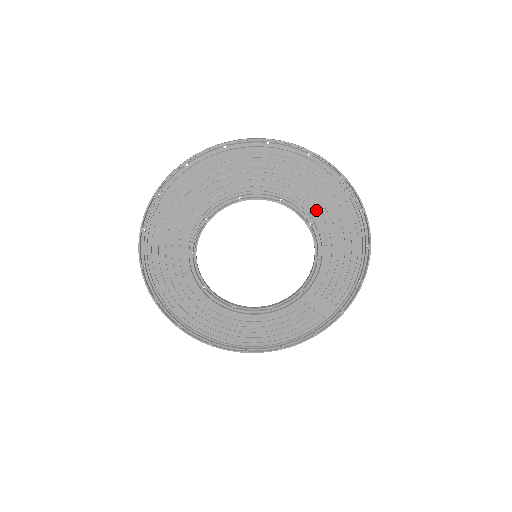
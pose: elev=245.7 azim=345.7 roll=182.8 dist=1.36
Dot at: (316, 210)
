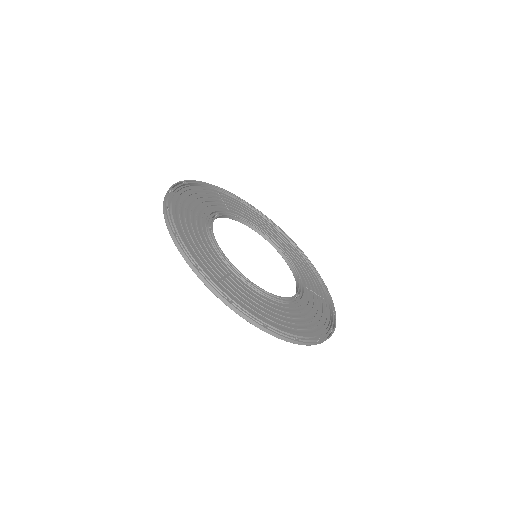
Dot at: (257, 225)
